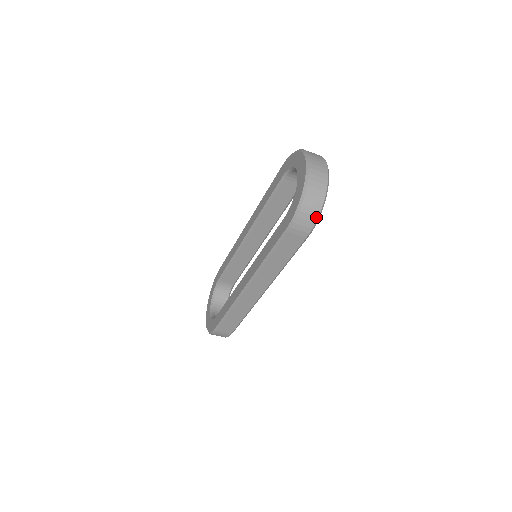
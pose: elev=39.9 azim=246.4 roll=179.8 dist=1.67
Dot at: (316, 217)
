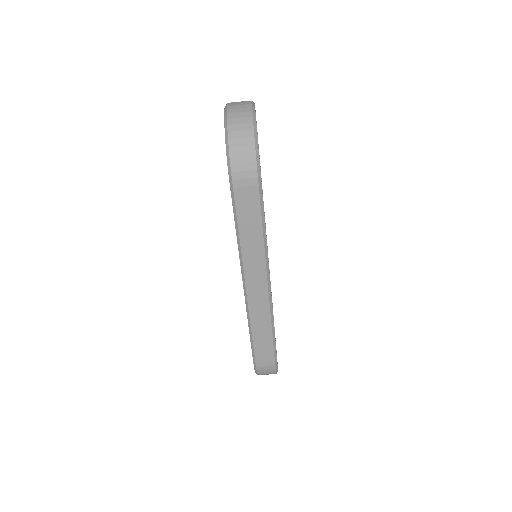
Dot at: (253, 154)
